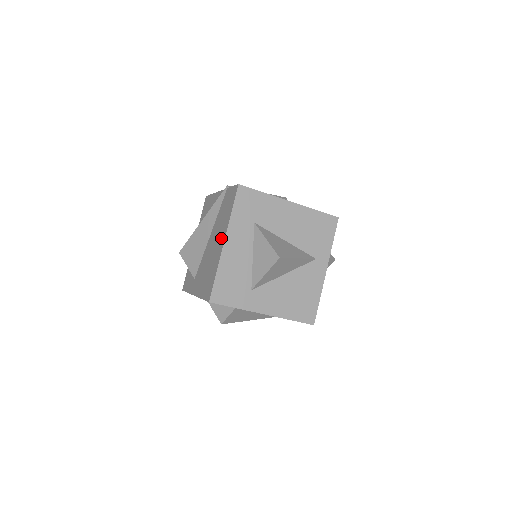
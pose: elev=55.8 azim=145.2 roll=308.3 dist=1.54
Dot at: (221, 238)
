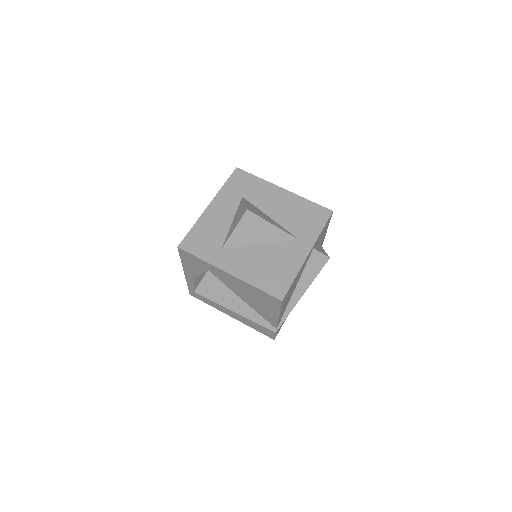
Dot at: occluded
